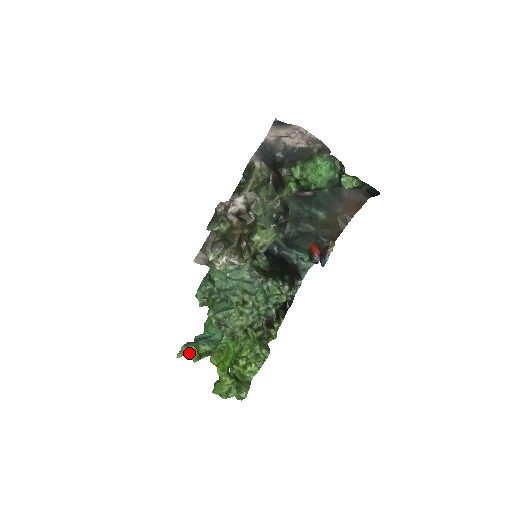
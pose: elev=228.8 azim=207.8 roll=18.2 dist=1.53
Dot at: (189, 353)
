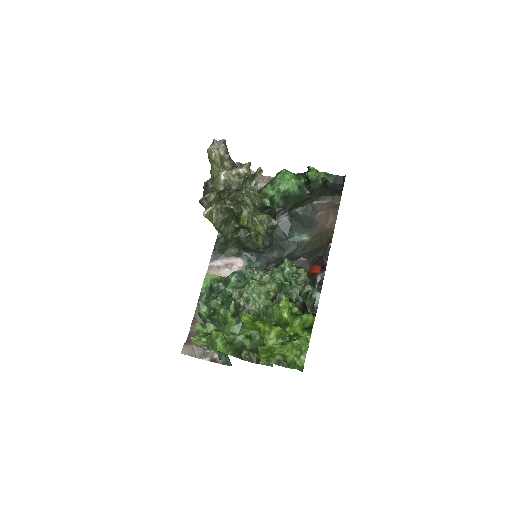
Dot at: (208, 334)
